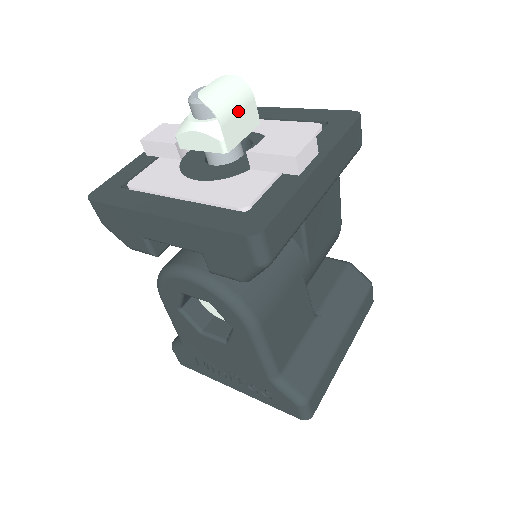
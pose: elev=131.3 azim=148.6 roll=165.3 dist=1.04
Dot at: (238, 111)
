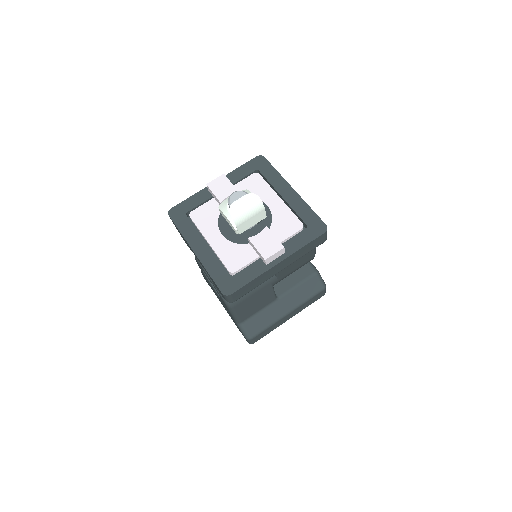
Dot at: (250, 217)
